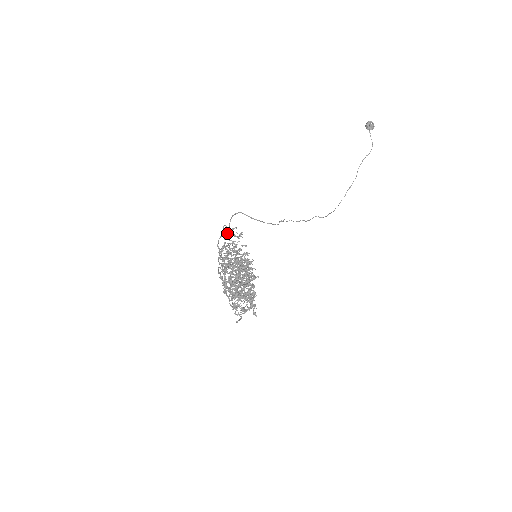
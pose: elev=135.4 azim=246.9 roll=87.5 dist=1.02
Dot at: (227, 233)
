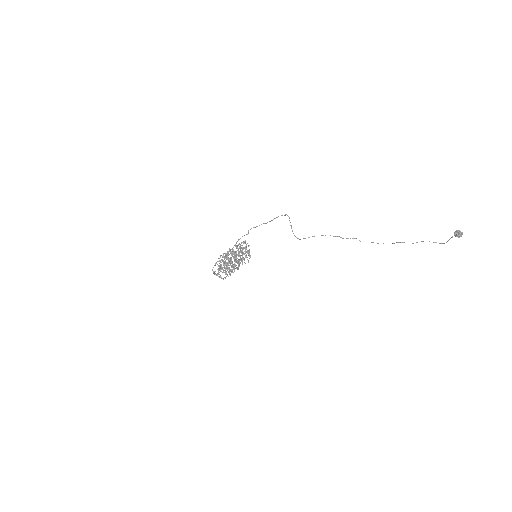
Dot at: (245, 242)
